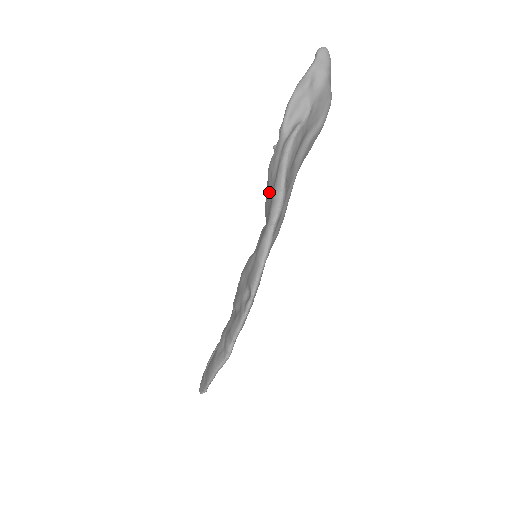
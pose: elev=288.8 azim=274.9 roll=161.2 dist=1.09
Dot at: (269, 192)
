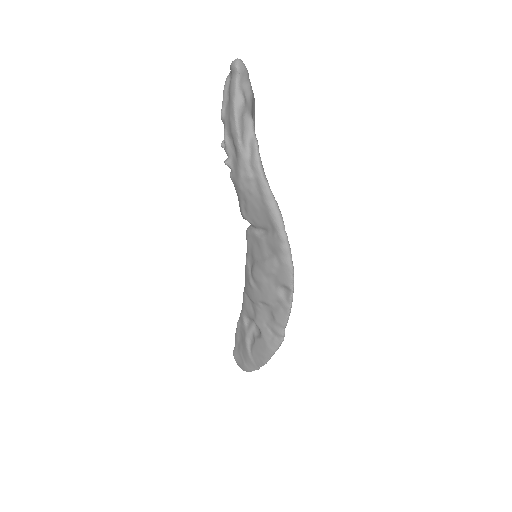
Dot at: (253, 206)
